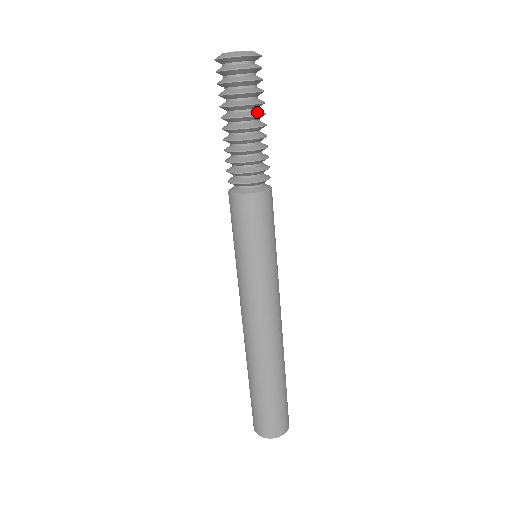
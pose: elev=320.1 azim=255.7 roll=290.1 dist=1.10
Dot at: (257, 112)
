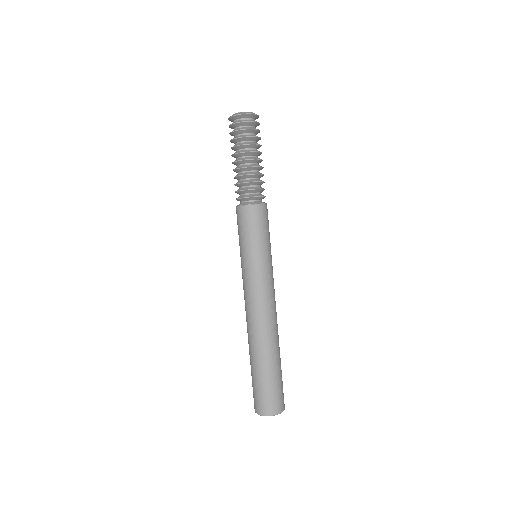
Dot at: (257, 150)
